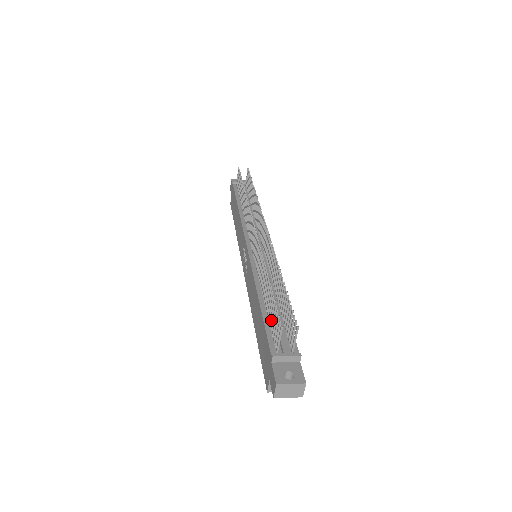
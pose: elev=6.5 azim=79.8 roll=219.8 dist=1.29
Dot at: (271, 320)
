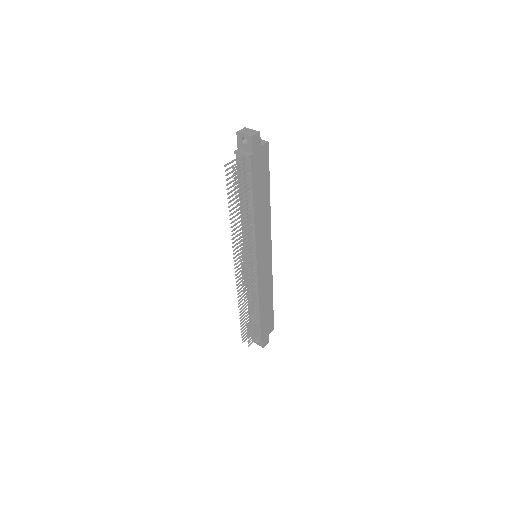
Dot at: occluded
